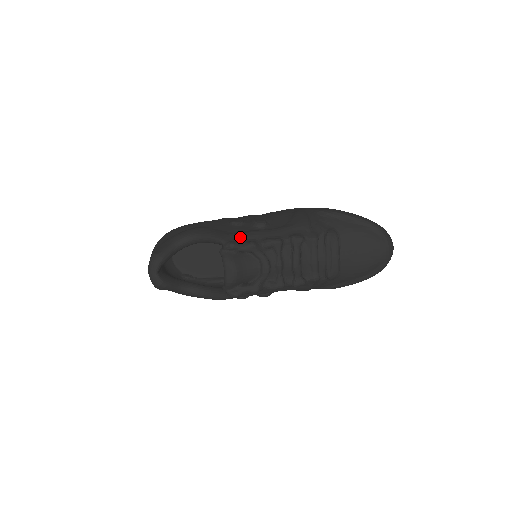
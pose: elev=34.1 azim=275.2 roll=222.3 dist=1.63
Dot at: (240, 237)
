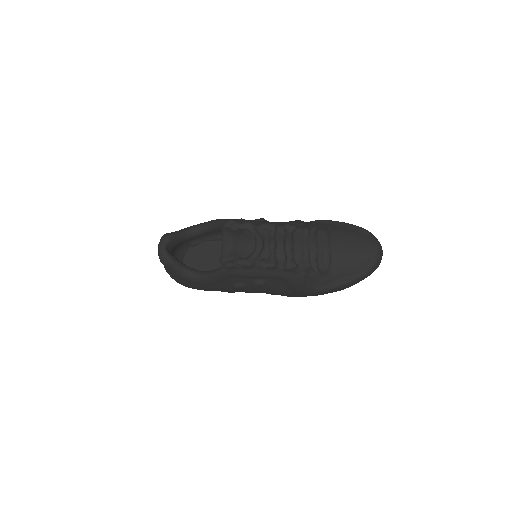
Dot at: (240, 220)
